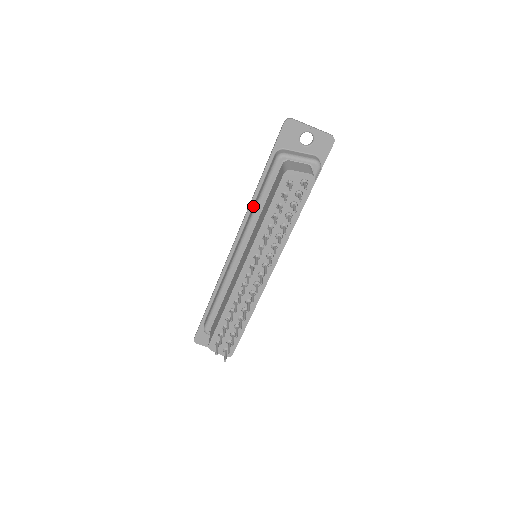
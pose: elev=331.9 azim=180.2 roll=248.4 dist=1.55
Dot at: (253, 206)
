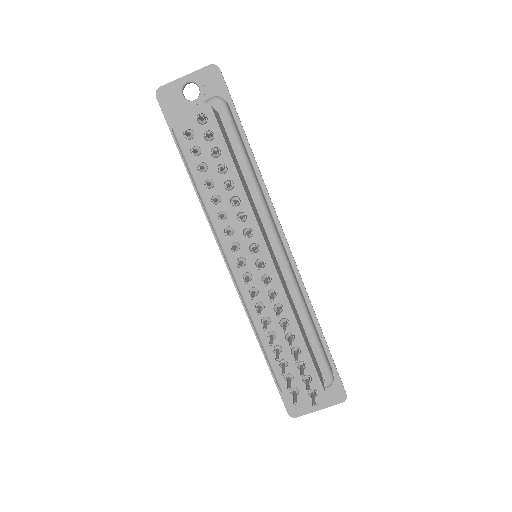
Dot at: occluded
